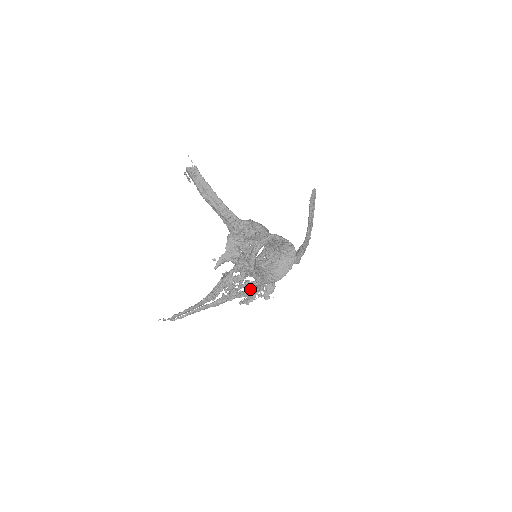
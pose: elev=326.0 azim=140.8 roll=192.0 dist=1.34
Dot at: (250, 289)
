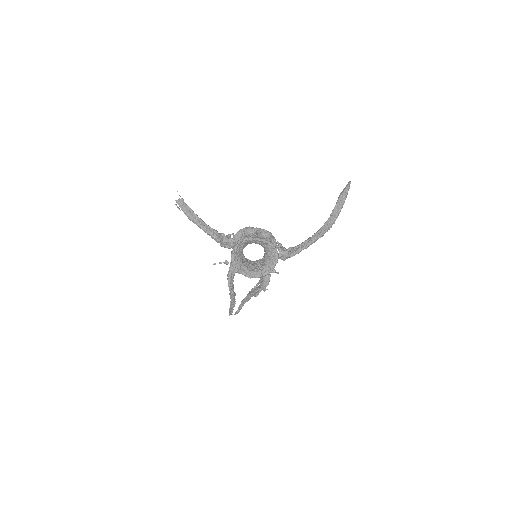
Dot at: (260, 284)
